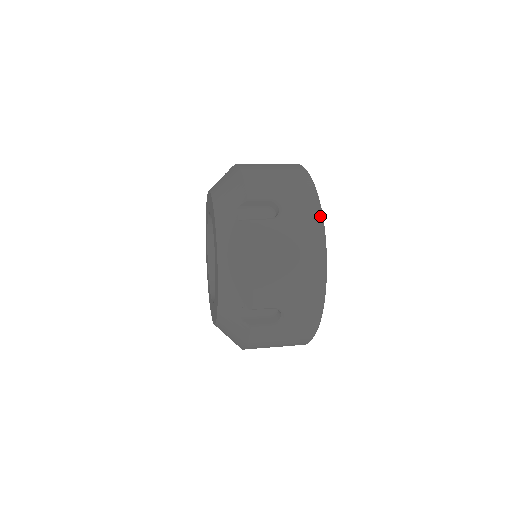
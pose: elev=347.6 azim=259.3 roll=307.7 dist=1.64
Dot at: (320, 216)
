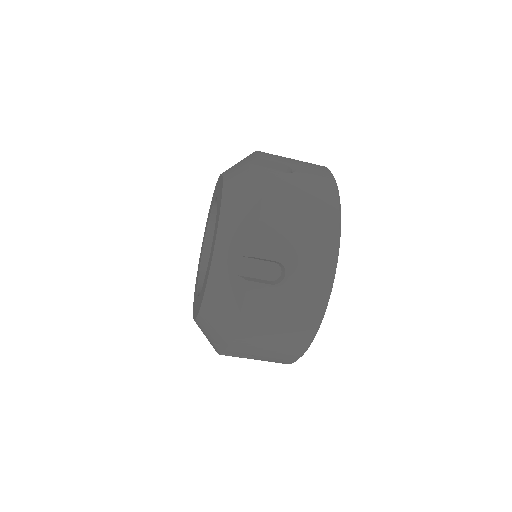
Dot at: occluded
